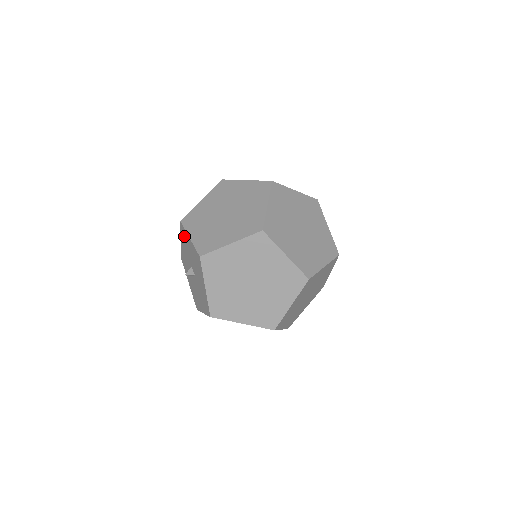
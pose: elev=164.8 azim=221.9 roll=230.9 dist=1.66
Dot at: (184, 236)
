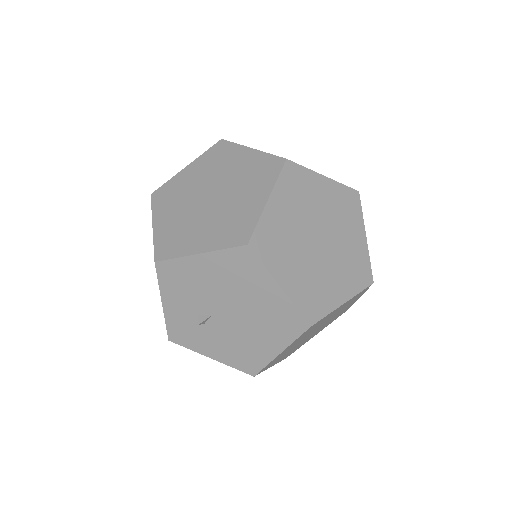
Dot at: occluded
